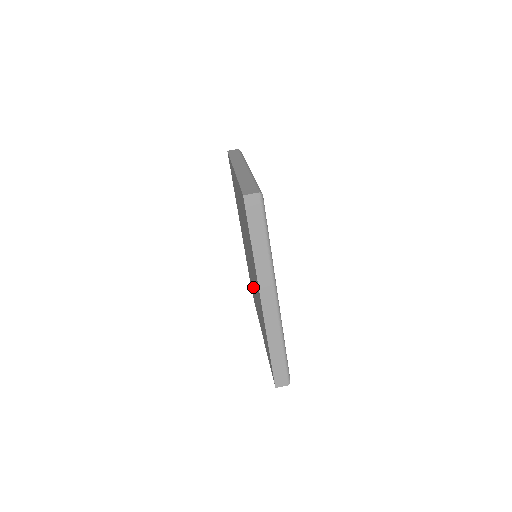
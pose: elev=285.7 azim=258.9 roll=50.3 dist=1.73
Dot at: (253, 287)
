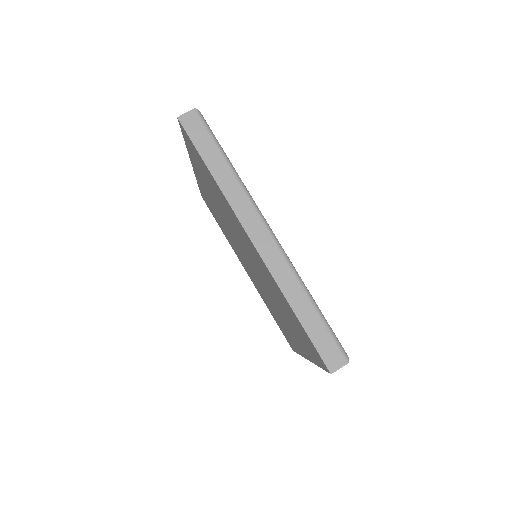
Dot at: (273, 306)
